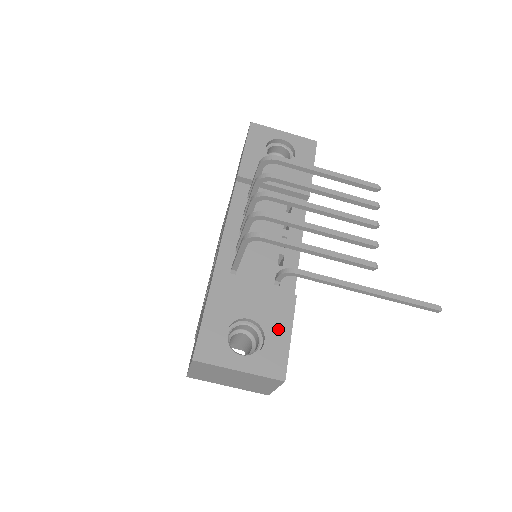
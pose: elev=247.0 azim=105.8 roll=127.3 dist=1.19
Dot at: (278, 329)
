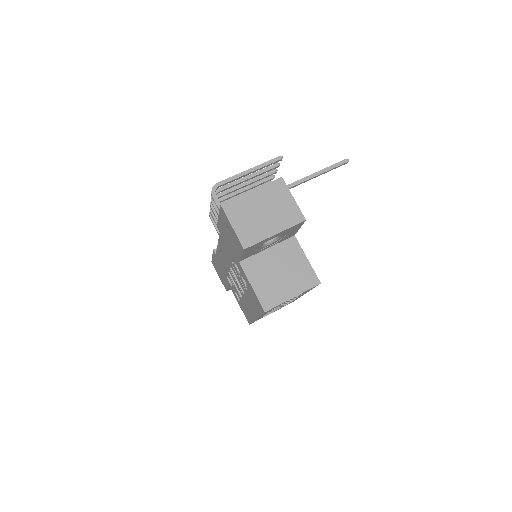
Dot at: occluded
